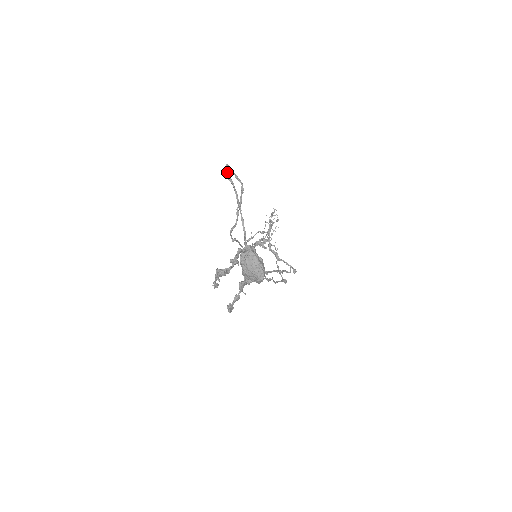
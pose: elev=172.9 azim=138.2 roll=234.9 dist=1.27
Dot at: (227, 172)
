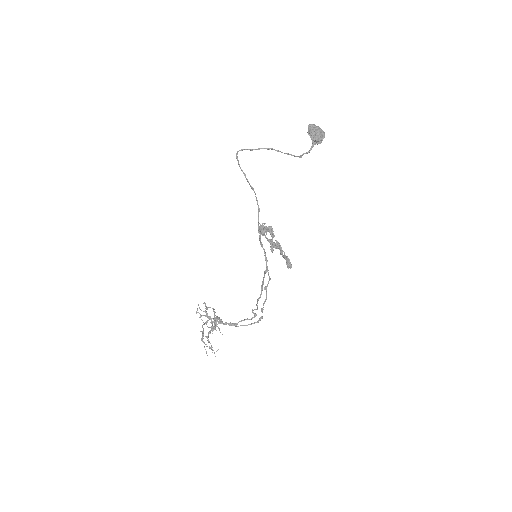
Dot at: (245, 149)
